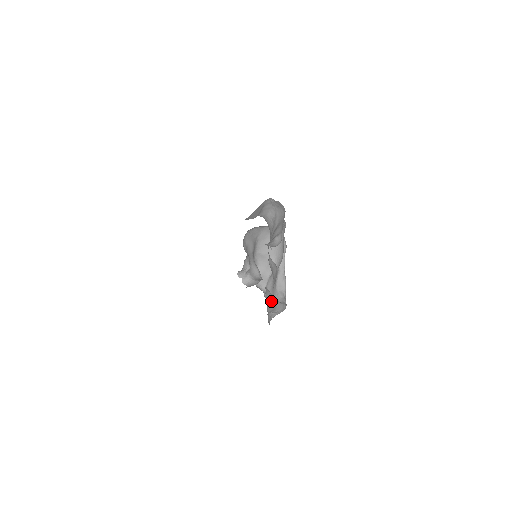
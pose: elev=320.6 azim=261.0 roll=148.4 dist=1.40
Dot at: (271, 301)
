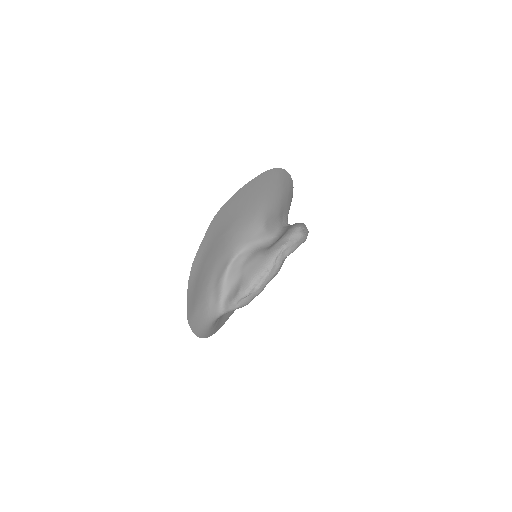
Dot at: occluded
